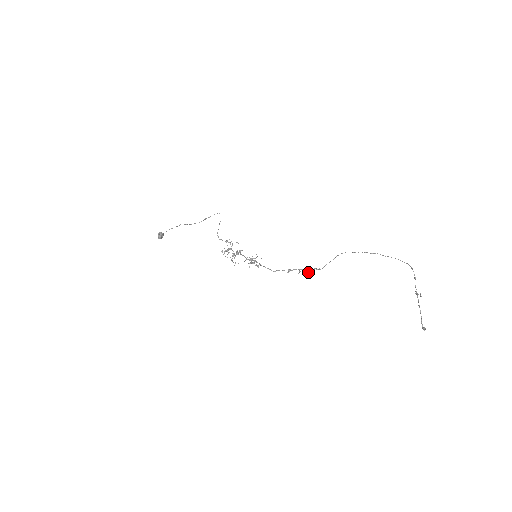
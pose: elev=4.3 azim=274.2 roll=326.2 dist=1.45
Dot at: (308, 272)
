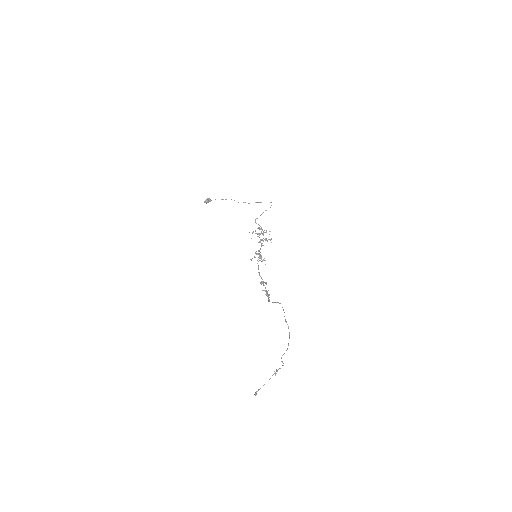
Dot at: (266, 295)
